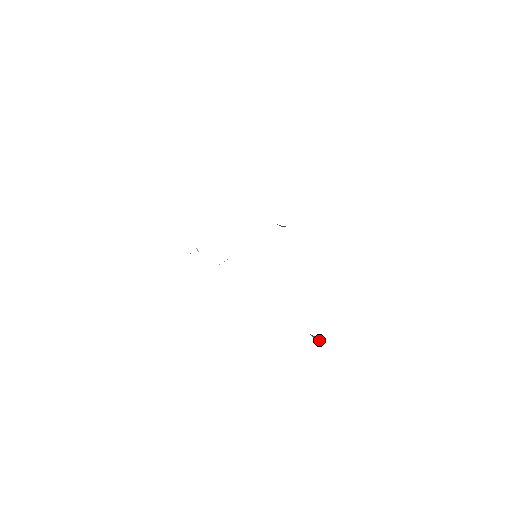
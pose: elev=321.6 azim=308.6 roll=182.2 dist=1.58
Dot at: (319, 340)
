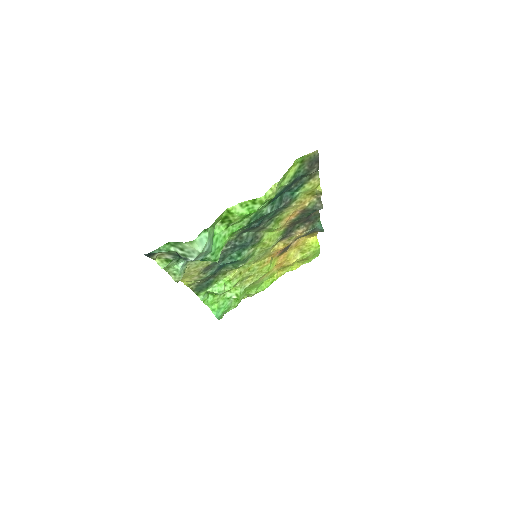
Dot at: (180, 255)
